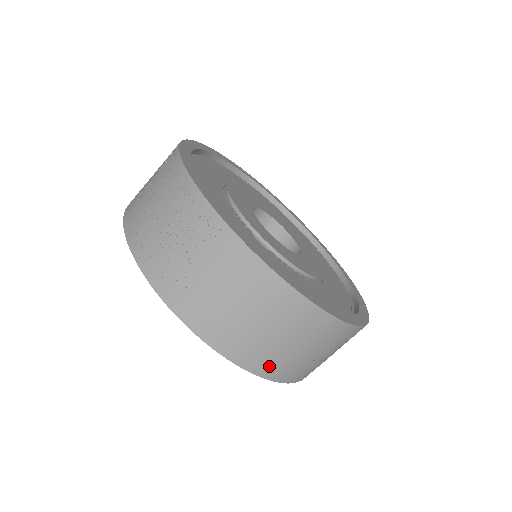
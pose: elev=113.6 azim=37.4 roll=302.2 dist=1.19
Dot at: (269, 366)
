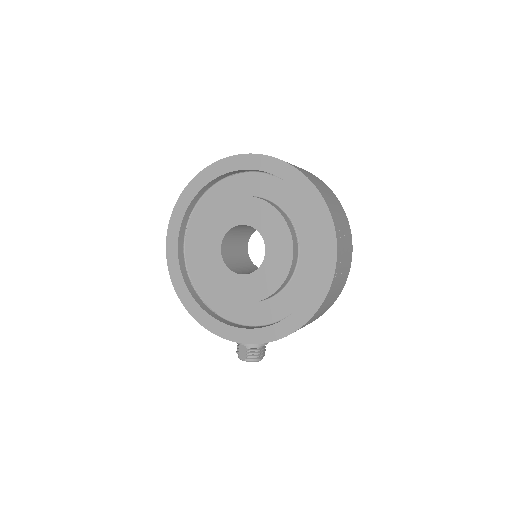
Dot at: (327, 201)
